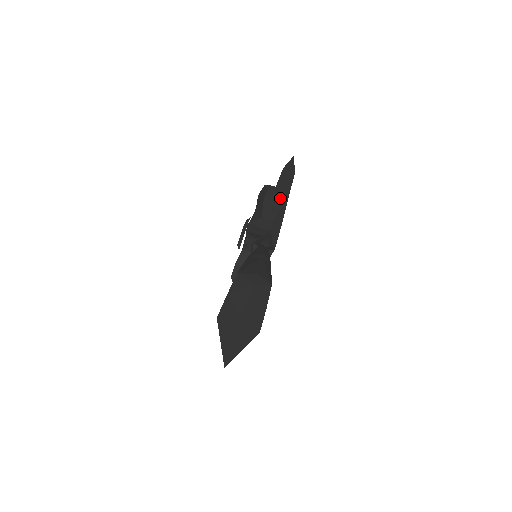
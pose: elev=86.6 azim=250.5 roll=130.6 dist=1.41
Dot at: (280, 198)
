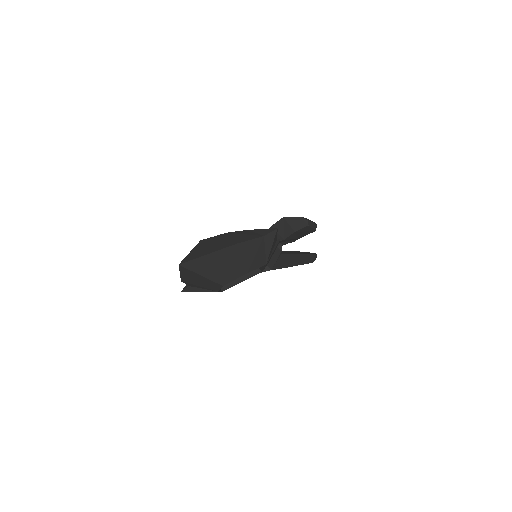
Dot at: (298, 254)
